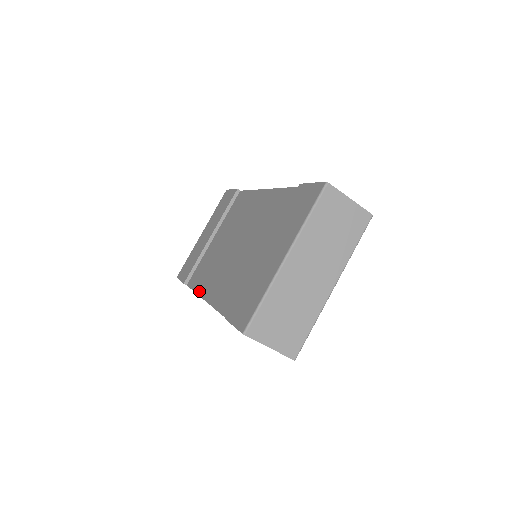
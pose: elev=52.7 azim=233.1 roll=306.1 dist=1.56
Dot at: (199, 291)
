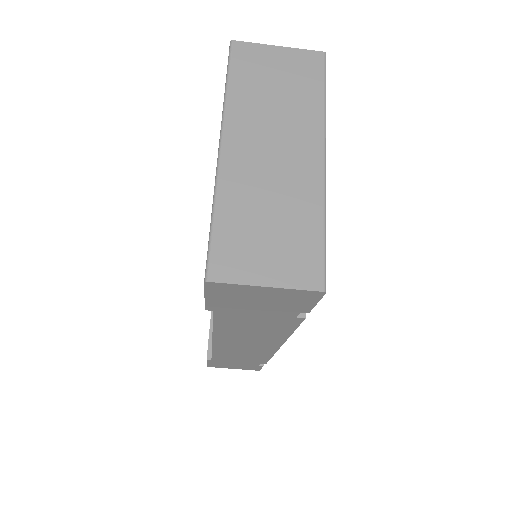
Dot at: occluded
